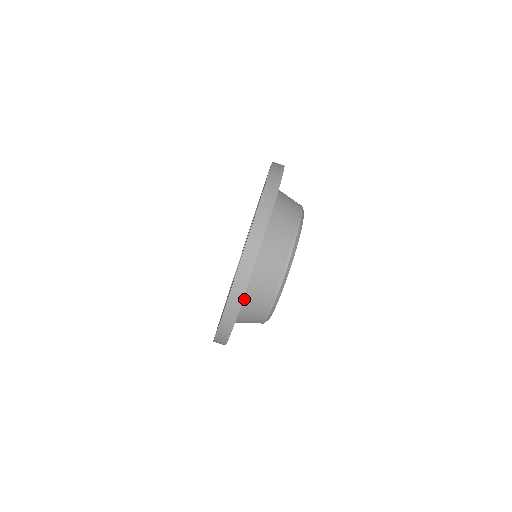
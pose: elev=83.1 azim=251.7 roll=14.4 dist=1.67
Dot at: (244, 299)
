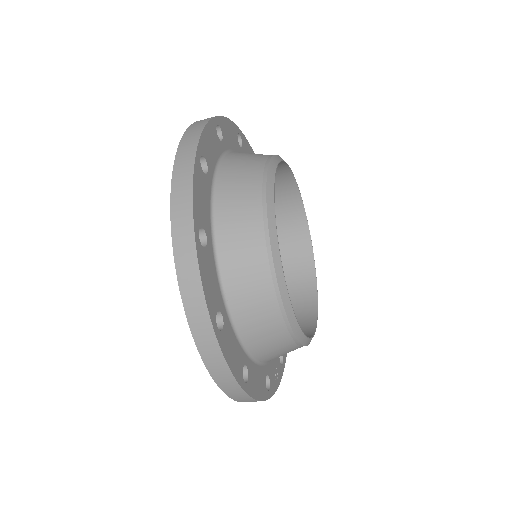
Dot at: (237, 329)
